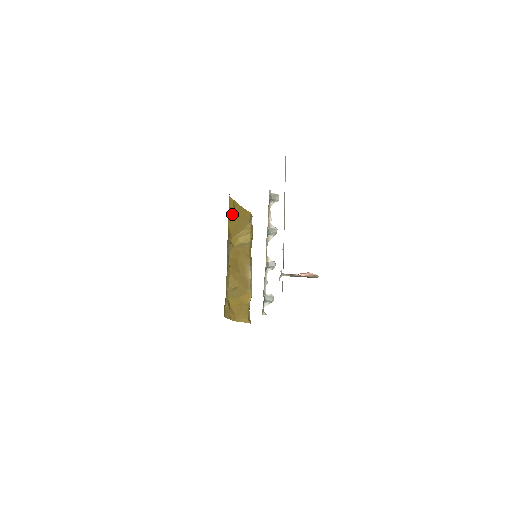
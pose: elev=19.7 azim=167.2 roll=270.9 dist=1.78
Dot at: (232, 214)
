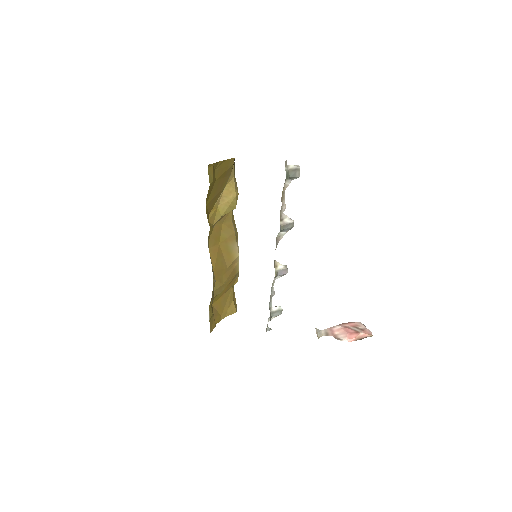
Dot at: (211, 186)
